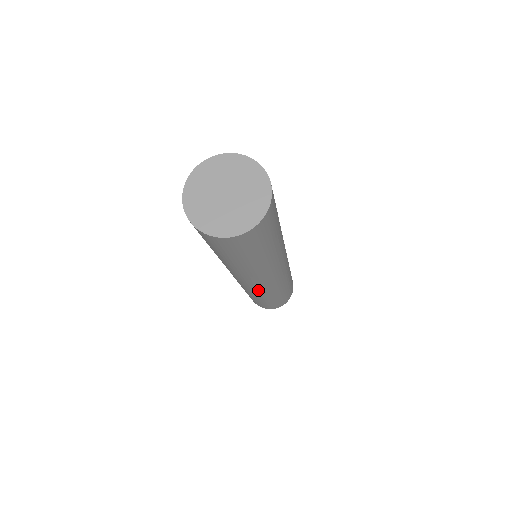
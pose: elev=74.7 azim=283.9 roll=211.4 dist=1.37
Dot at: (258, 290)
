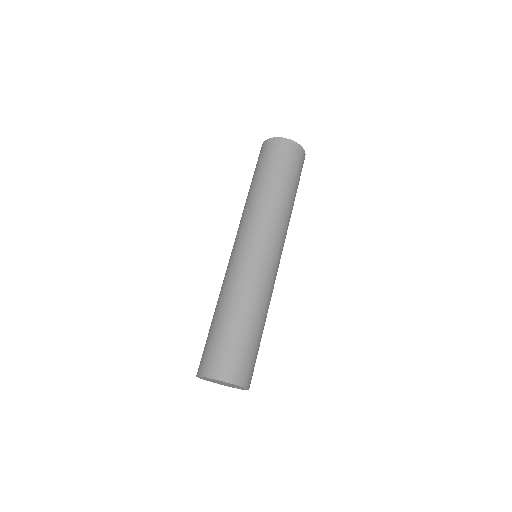
Dot at: occluded
